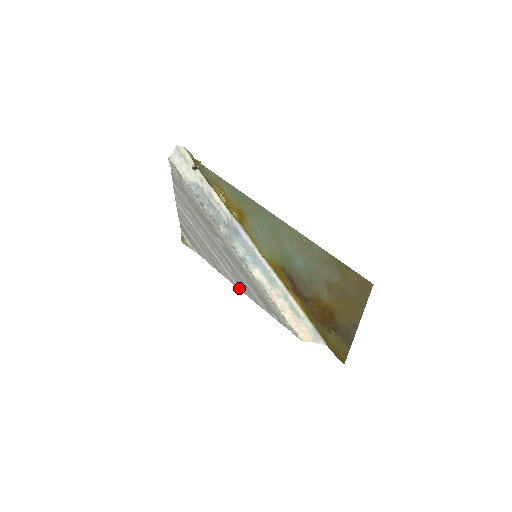
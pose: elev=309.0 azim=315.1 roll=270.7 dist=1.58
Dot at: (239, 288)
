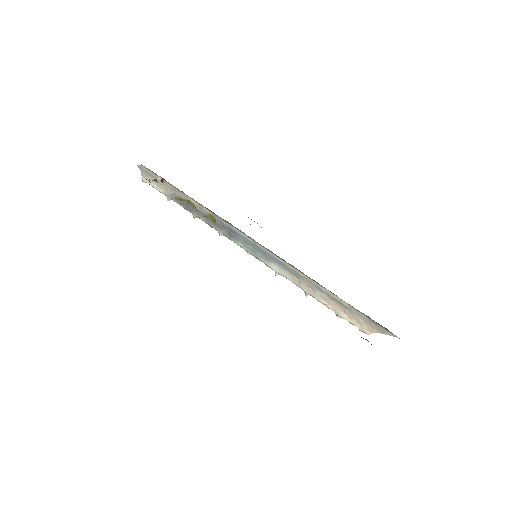
Dot at: occluded
